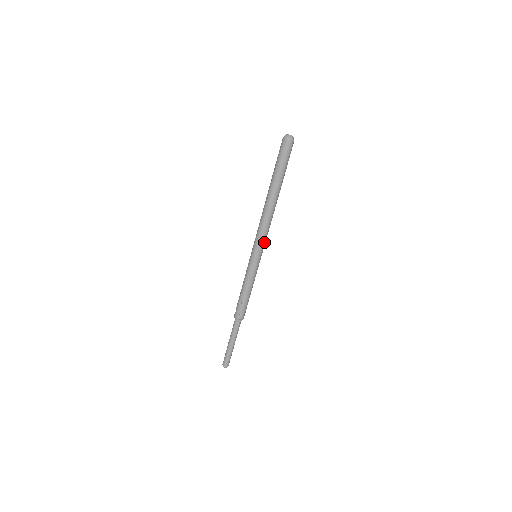
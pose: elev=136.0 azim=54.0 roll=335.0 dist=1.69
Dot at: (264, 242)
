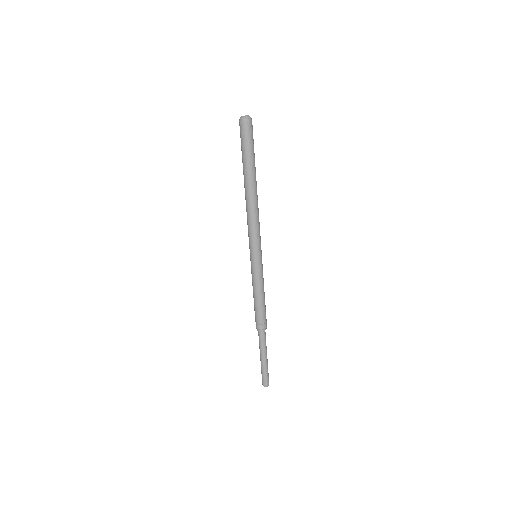
Dot at: (256, 239)
